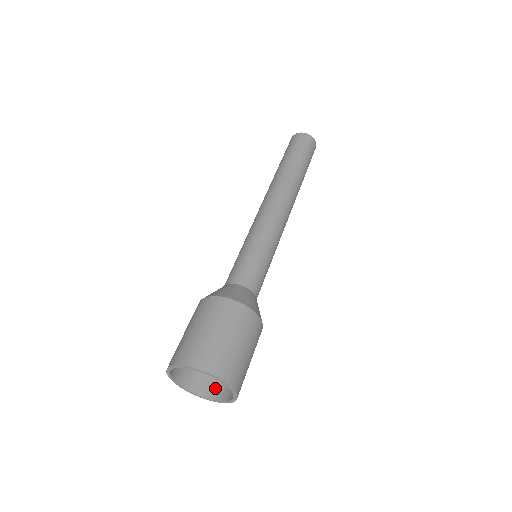
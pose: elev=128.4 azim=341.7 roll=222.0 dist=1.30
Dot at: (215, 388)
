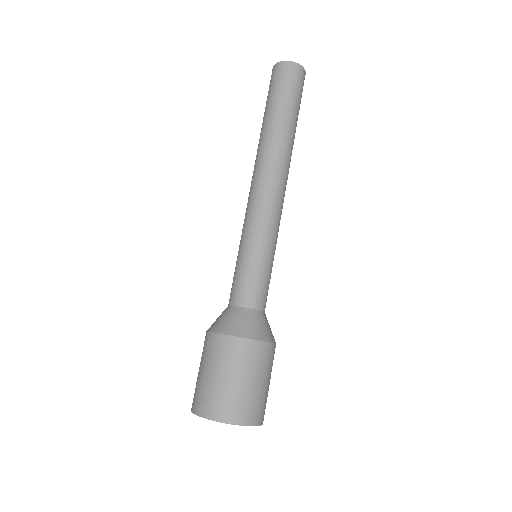
Dot at: occluded
